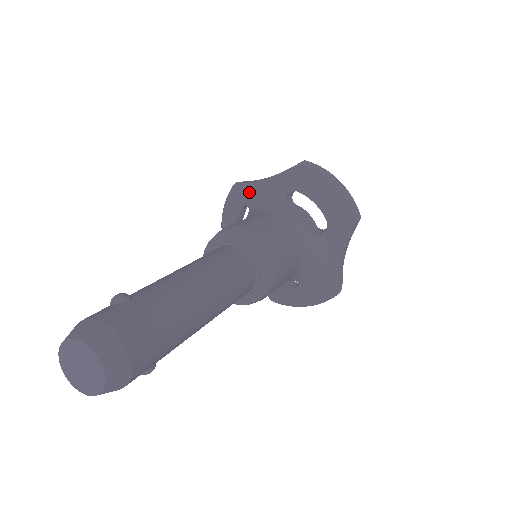
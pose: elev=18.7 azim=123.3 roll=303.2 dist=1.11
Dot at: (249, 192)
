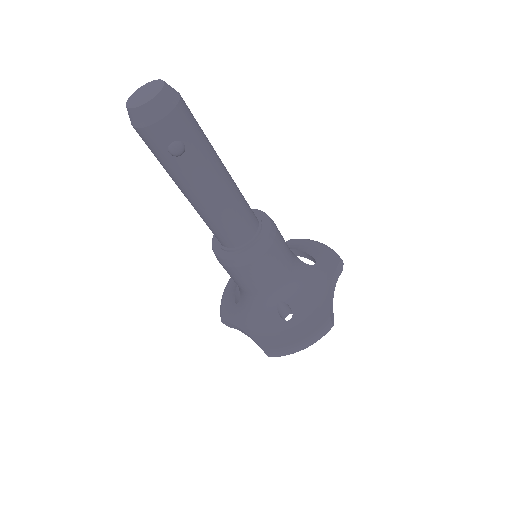
Dot at: occluded
